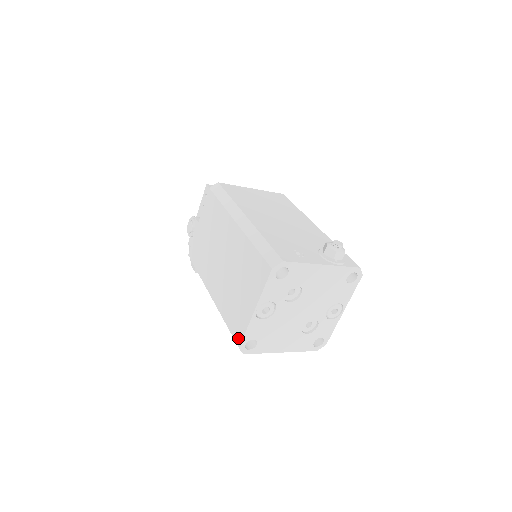
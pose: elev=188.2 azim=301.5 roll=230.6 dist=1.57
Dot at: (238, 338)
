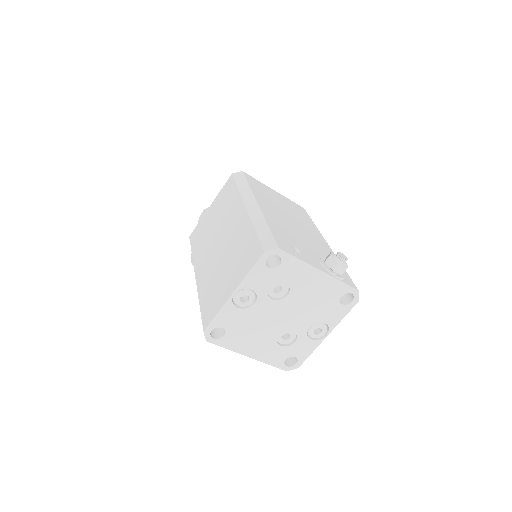
Dot at: (206, 321)
